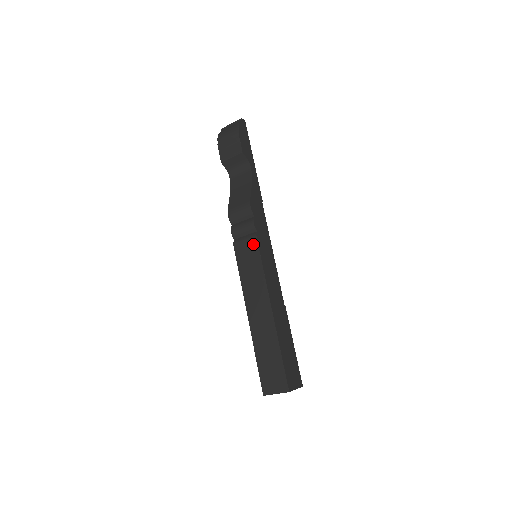
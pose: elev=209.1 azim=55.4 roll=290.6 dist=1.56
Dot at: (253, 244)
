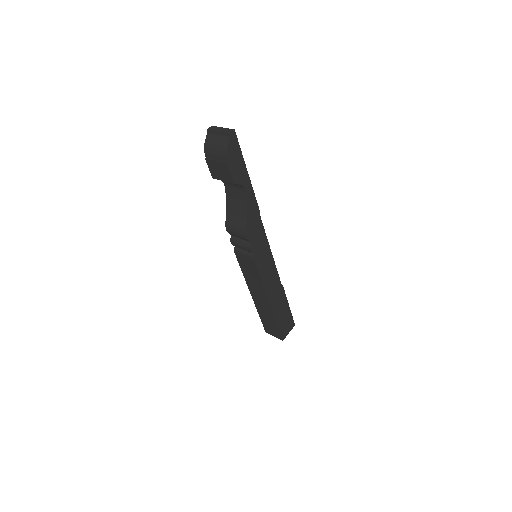
Dot at: (251, 262)
